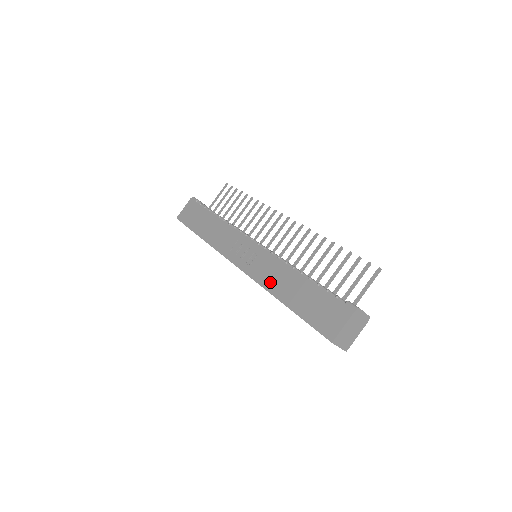
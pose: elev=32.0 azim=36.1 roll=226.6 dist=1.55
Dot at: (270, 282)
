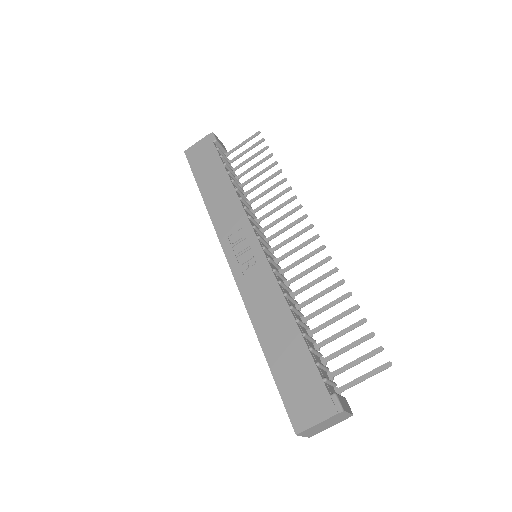
Dot at: (257, 309)
